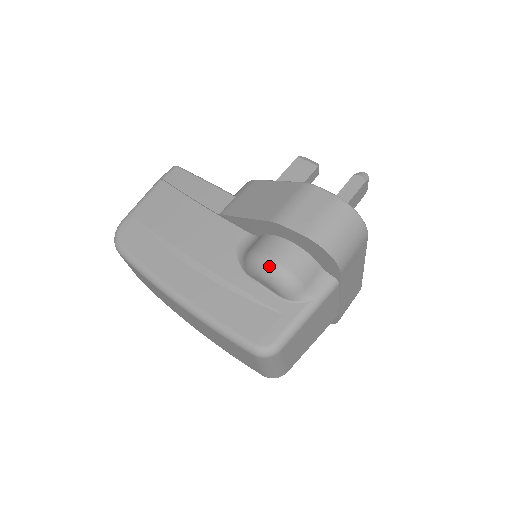
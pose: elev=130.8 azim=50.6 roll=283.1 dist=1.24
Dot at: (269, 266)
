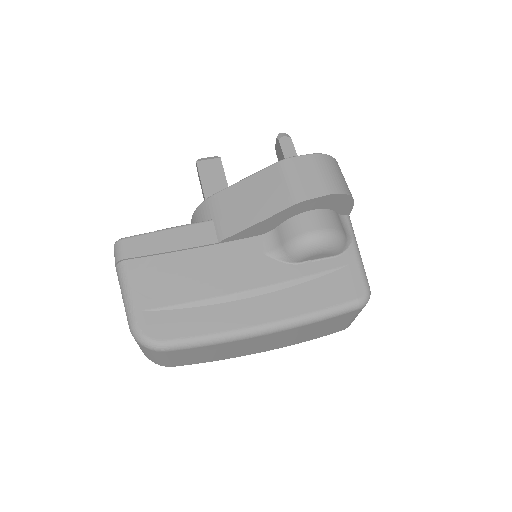
Dot at: (320, 238)
